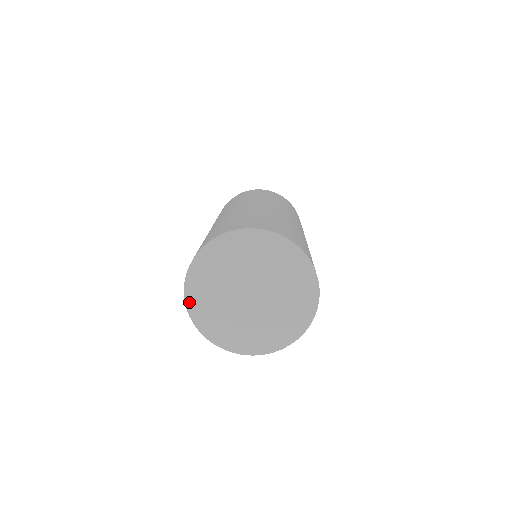
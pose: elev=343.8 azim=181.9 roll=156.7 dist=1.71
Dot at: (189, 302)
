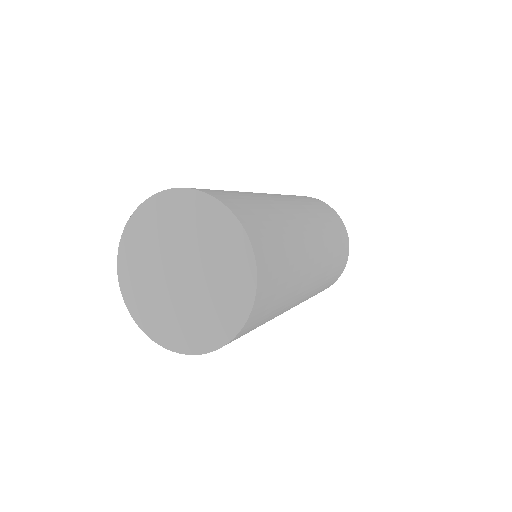
Dot at: (121, 257)
